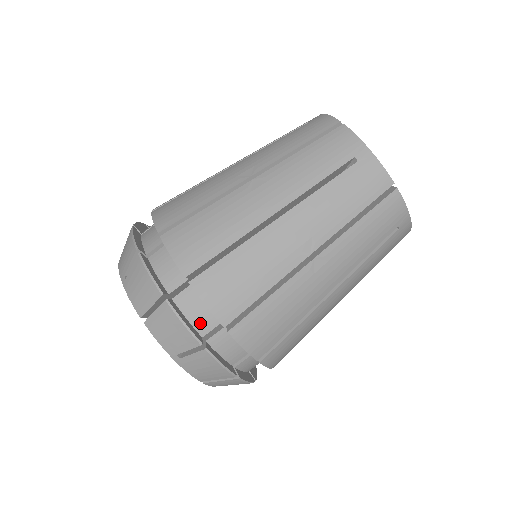
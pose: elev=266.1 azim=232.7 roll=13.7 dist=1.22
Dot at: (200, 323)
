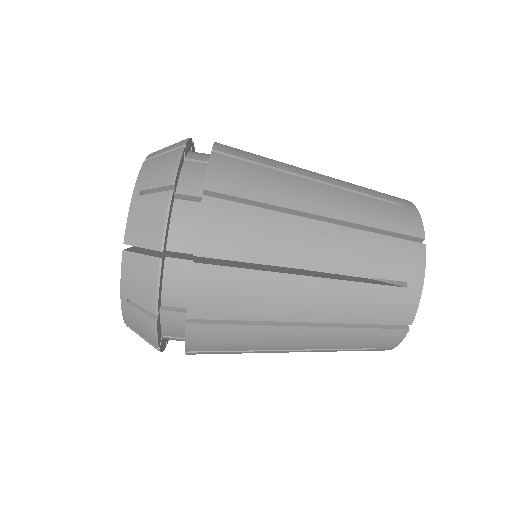
Dot at: occluded
